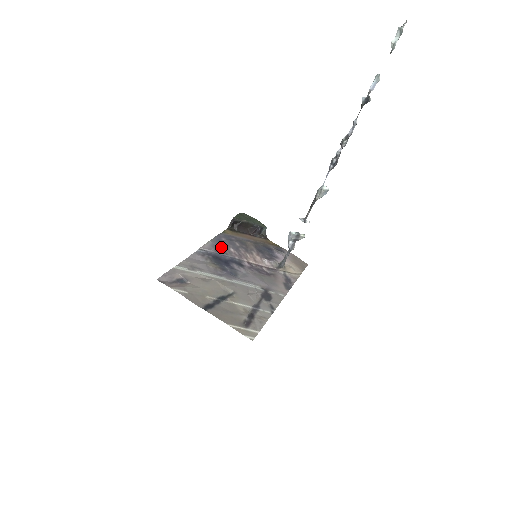
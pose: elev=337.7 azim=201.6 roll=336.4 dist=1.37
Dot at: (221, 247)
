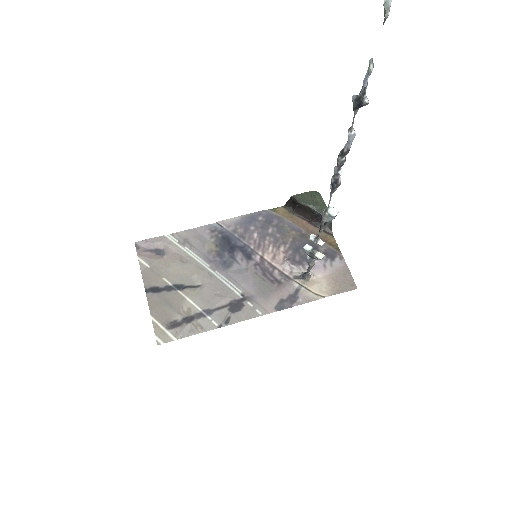
Dot at: (245, 228)
